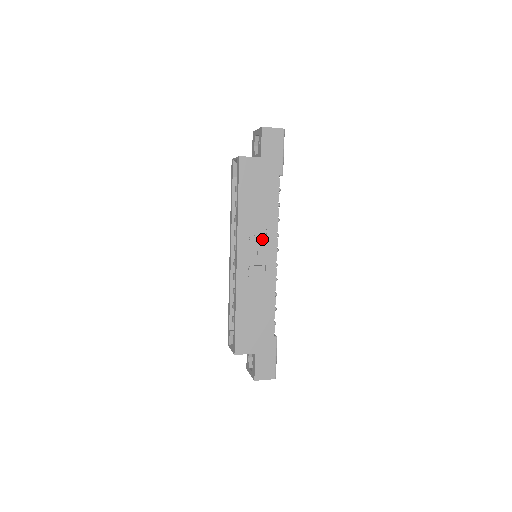
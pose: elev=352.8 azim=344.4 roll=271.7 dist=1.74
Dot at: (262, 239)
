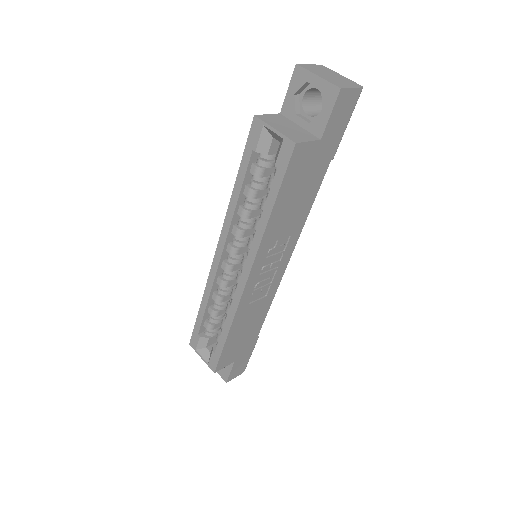
Dot at: (281, 249)
